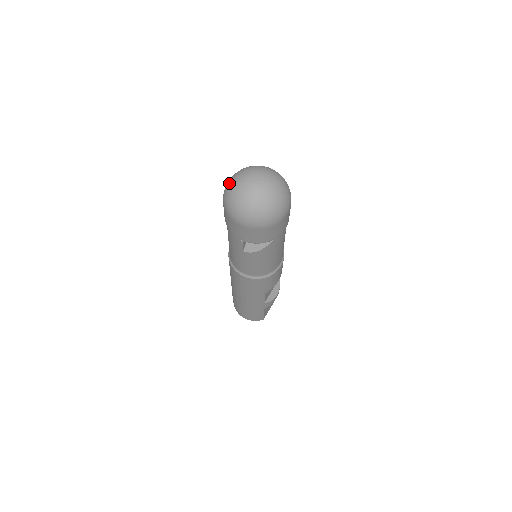
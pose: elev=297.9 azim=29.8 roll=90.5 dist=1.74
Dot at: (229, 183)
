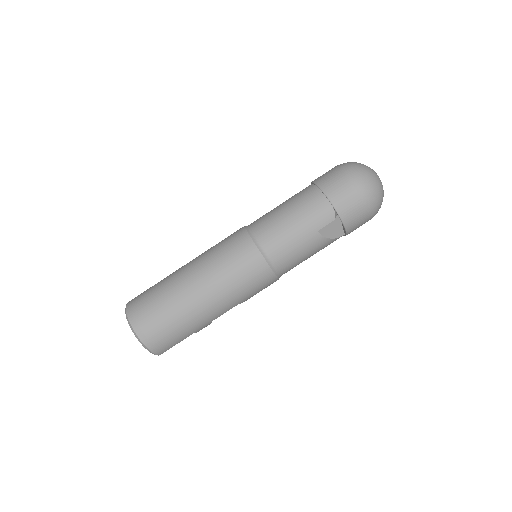
Dot at: (358, 164)
